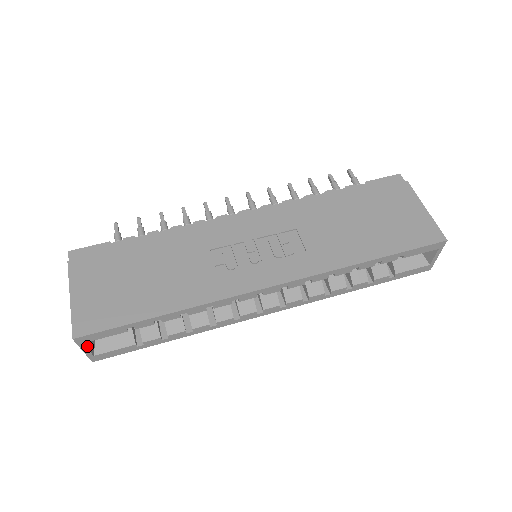
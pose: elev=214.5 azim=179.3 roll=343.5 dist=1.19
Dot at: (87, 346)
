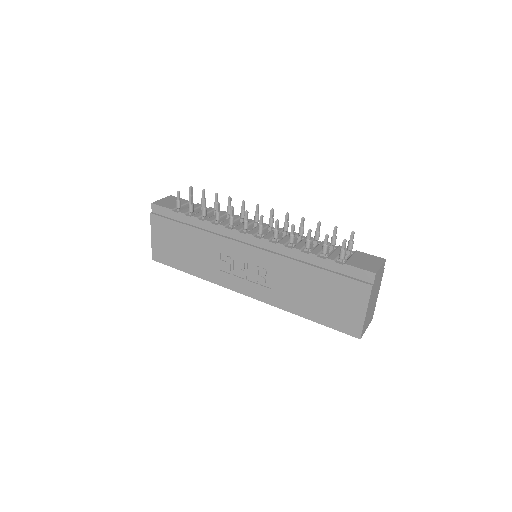
Dot at: occluded
